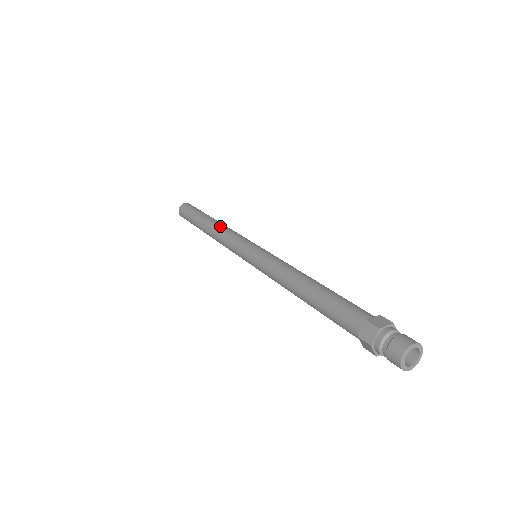
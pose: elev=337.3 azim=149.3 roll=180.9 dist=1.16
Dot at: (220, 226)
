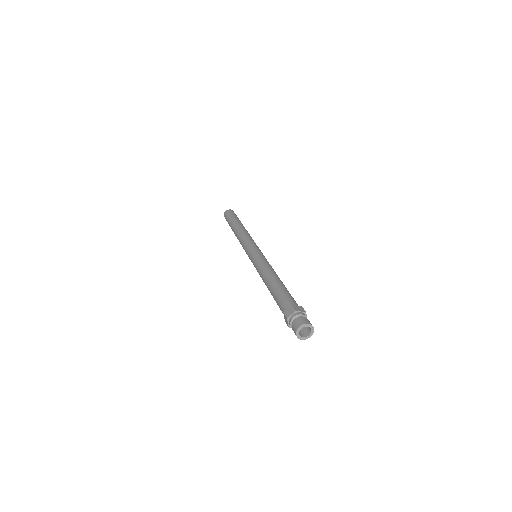
Dot at: (238, 234)
